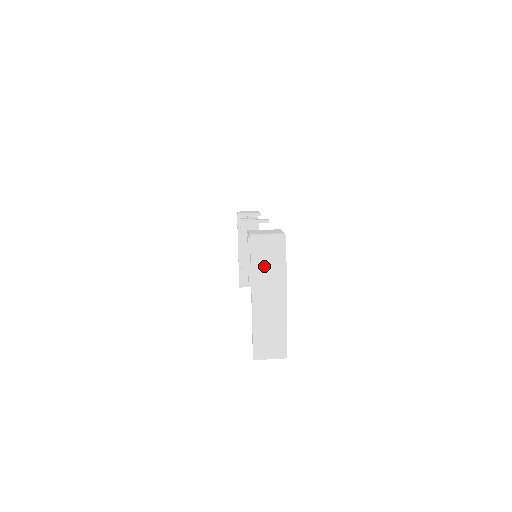
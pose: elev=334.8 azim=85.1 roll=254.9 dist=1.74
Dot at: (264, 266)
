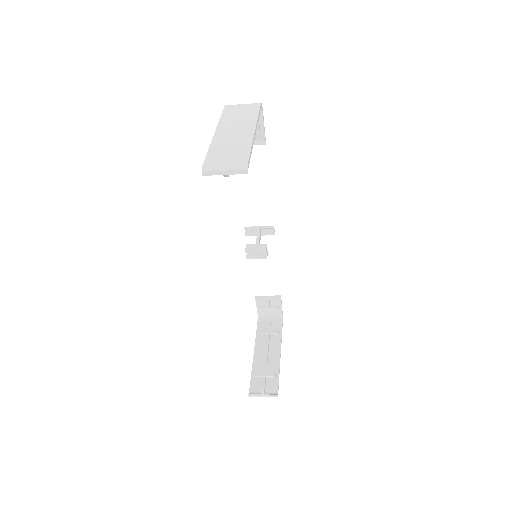
Dot at: (235, 114)
